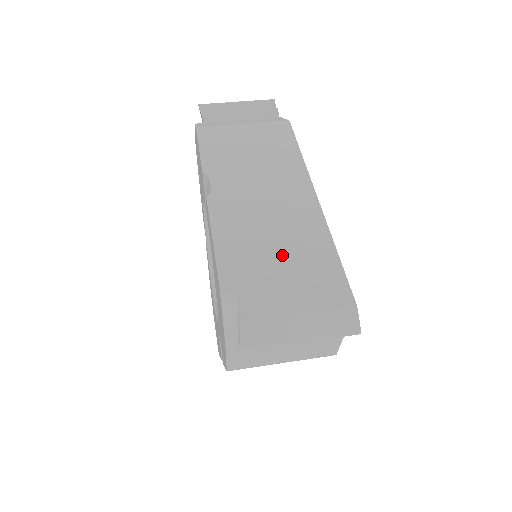
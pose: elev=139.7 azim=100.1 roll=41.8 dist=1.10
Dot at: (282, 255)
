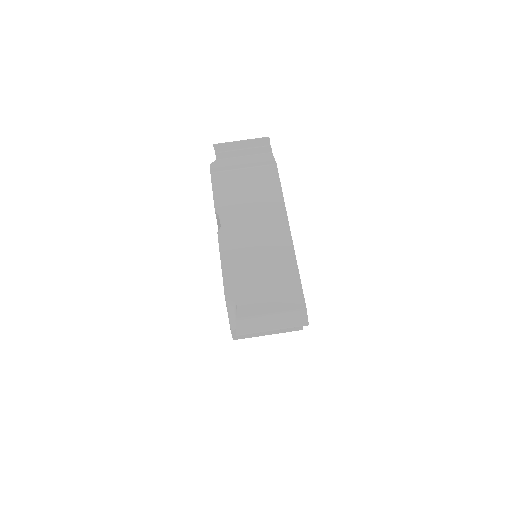
Dot at: (264, 274)
